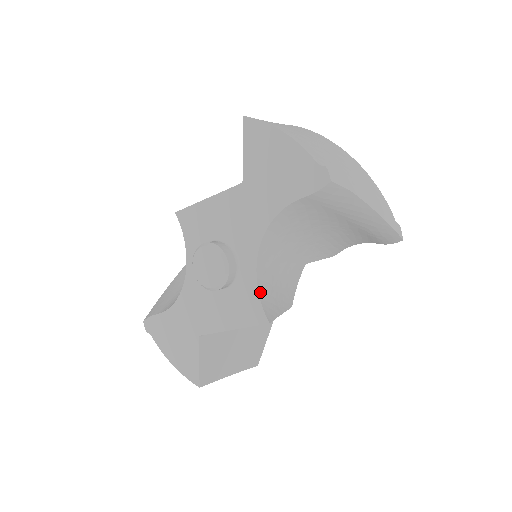
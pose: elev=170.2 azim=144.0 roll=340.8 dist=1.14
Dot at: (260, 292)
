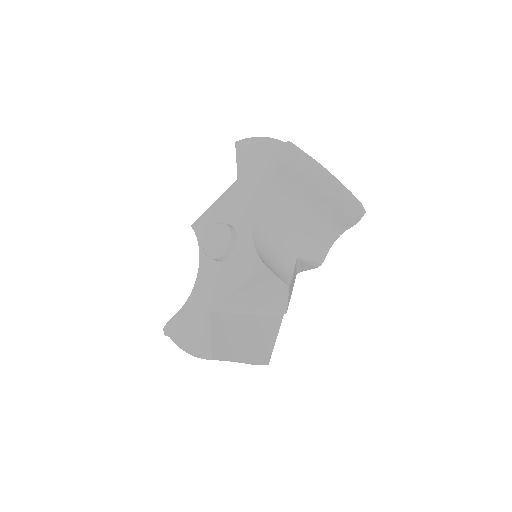
Dot at: (256, 247)
